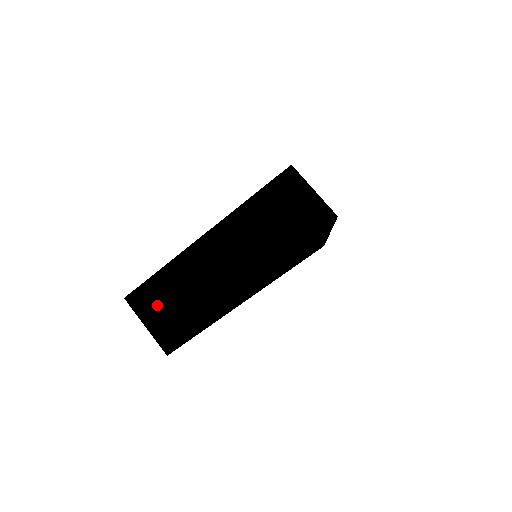
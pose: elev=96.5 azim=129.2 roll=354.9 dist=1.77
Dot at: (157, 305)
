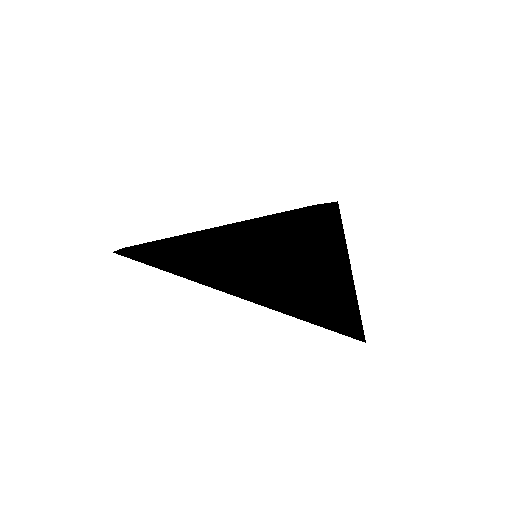
Dot at: (141, 244)
